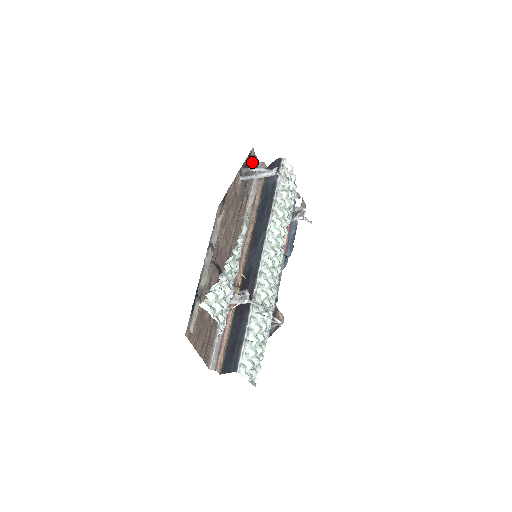
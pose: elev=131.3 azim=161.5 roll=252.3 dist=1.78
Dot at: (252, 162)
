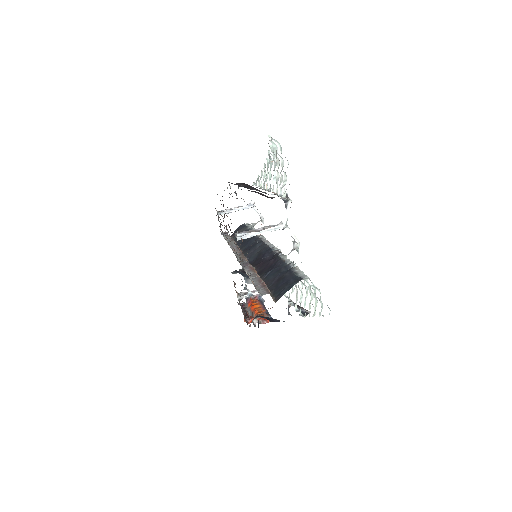
Dot at: occluded
